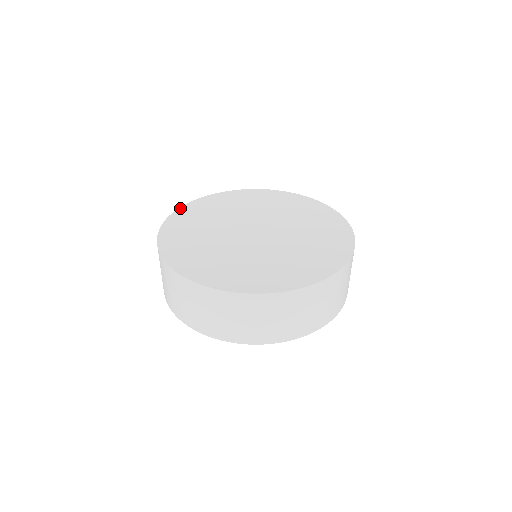
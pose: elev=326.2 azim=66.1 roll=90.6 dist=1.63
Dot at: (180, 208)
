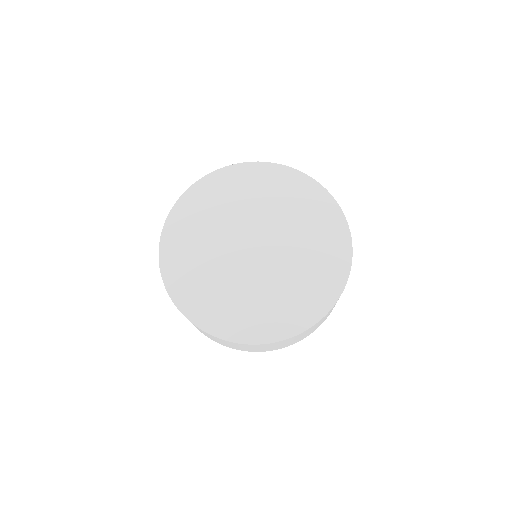
Dot at: (188, 190)
